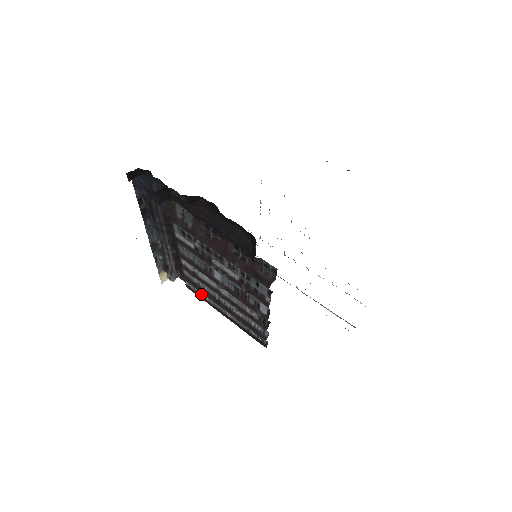
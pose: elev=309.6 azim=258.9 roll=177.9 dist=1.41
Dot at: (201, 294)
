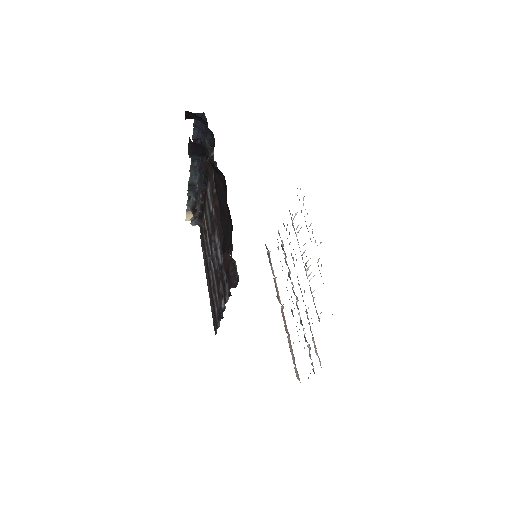
Dot at: occluded
